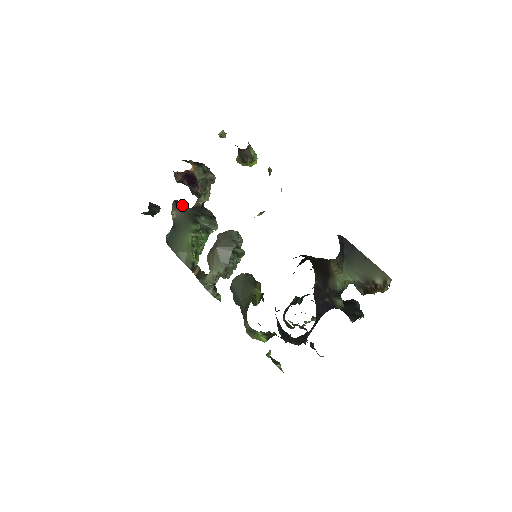
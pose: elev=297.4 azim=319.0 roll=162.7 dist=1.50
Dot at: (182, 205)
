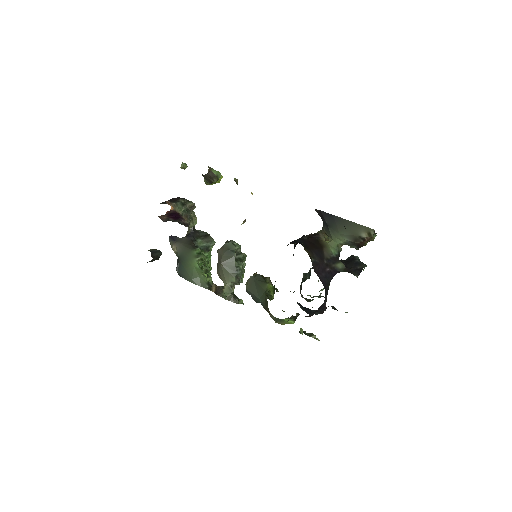
Dot at: (177, 238)
